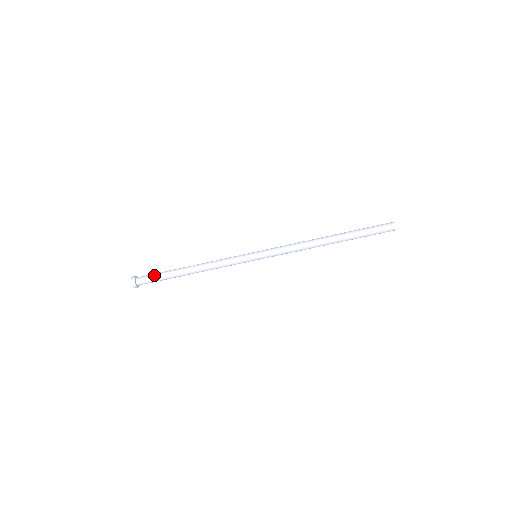
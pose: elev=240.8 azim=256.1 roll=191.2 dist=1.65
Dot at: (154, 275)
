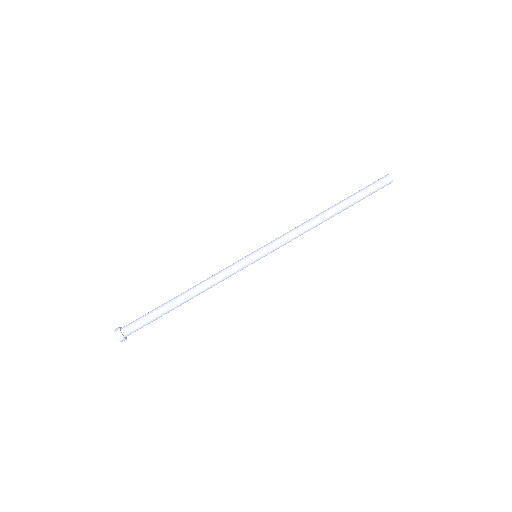
Dot at: (143, 318)
